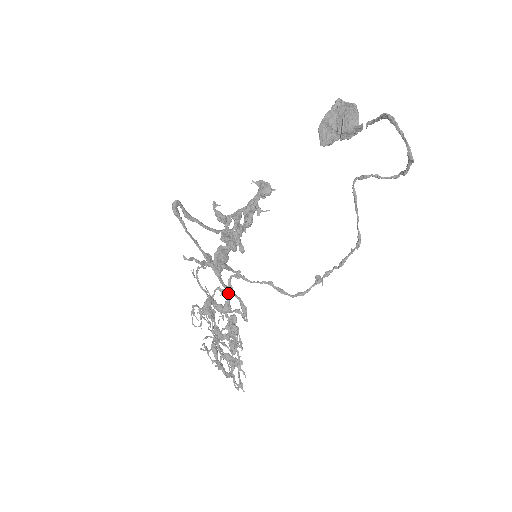
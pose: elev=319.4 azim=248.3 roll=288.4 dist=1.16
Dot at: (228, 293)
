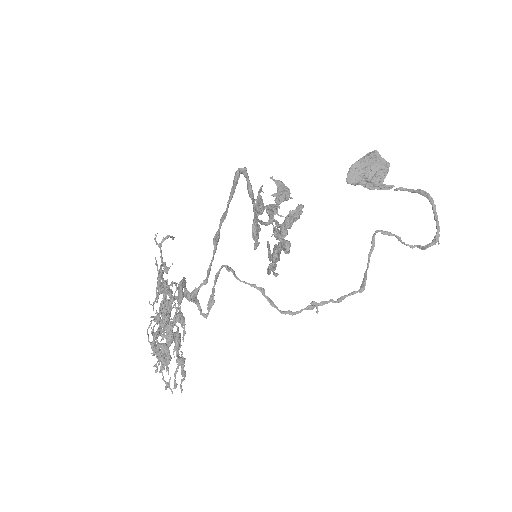
Dot at: (205, 281)
